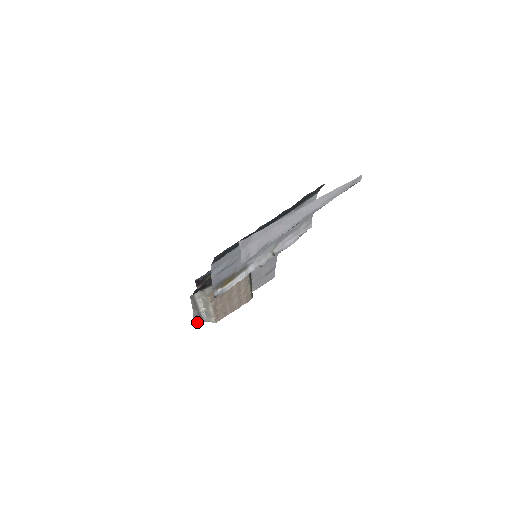
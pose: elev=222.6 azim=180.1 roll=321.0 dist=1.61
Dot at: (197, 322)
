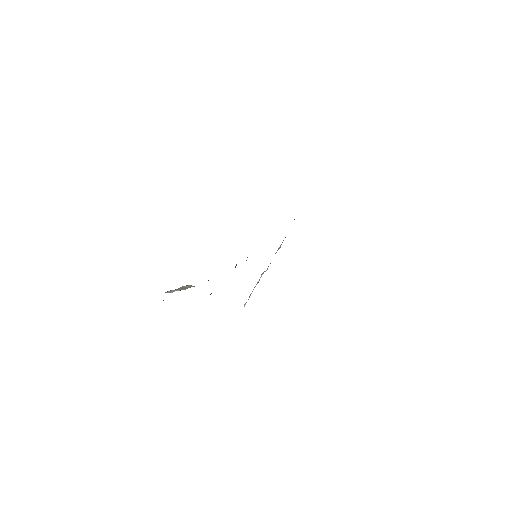
Dot at: occluded
